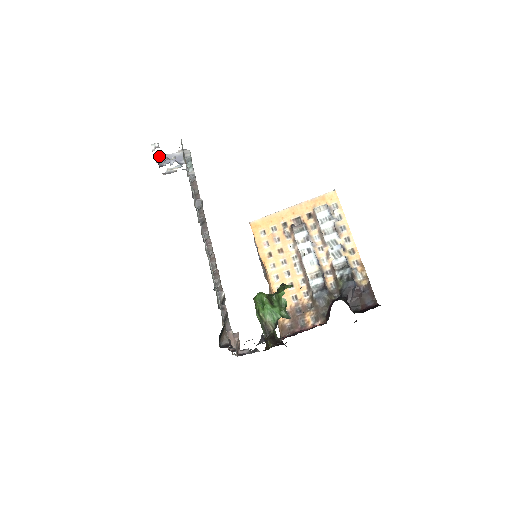
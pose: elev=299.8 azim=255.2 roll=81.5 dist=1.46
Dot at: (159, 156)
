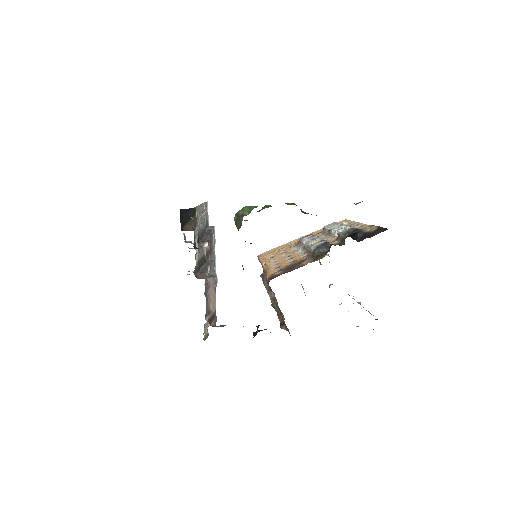
Dot at: occluded
